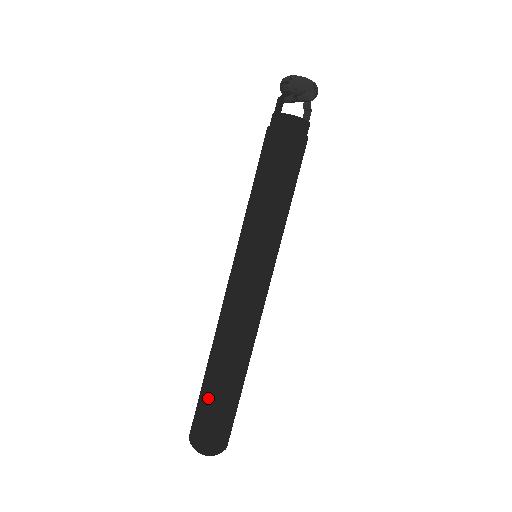
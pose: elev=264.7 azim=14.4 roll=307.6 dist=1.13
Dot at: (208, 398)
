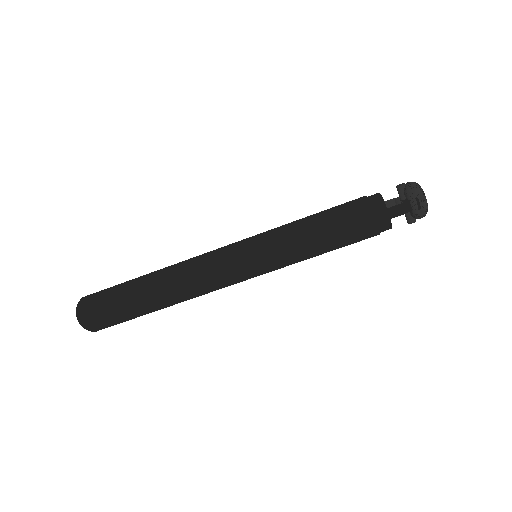
Dot at: (128, 312)
